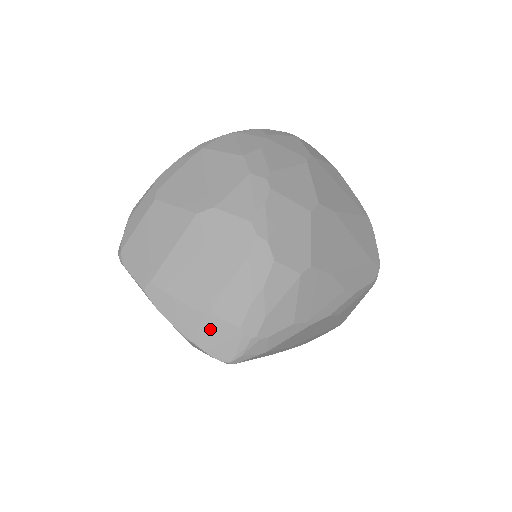
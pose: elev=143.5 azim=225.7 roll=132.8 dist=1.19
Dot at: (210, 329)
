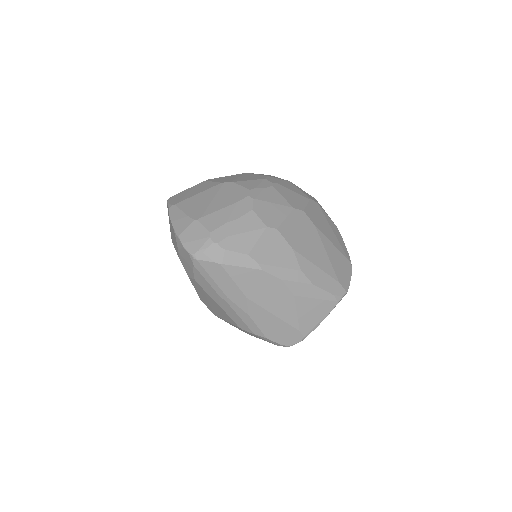
Dot at: (192, 230)
